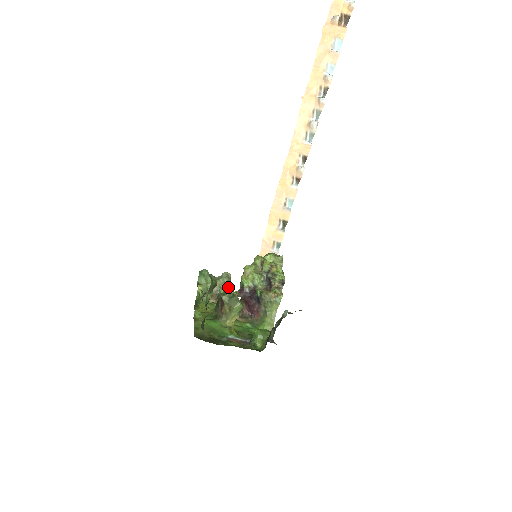
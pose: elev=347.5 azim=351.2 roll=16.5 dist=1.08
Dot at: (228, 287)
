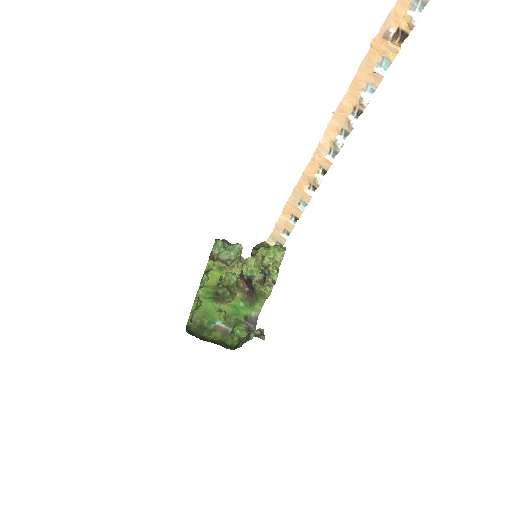
Dot at: (238, 257)
